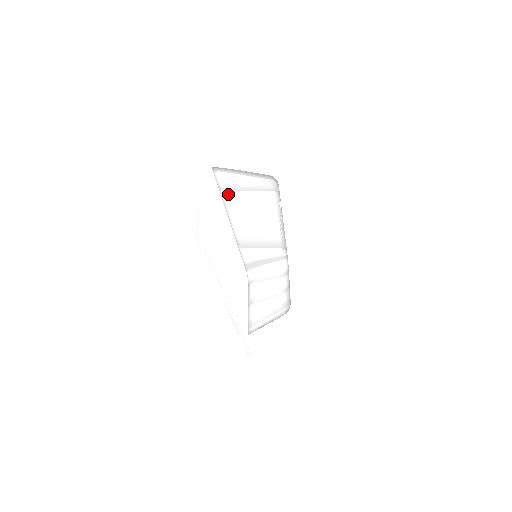
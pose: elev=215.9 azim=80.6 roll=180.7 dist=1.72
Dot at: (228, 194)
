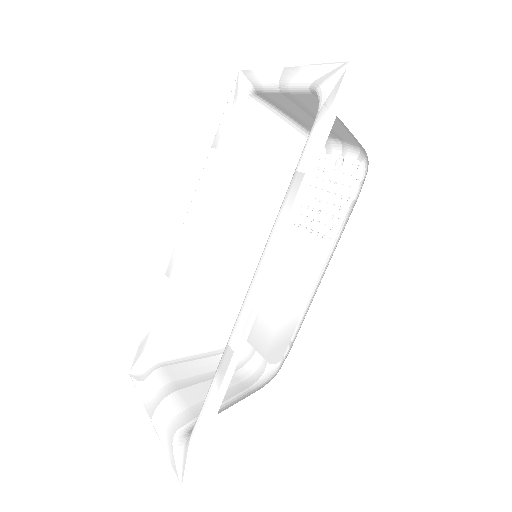
Dot at: (229, 160)
